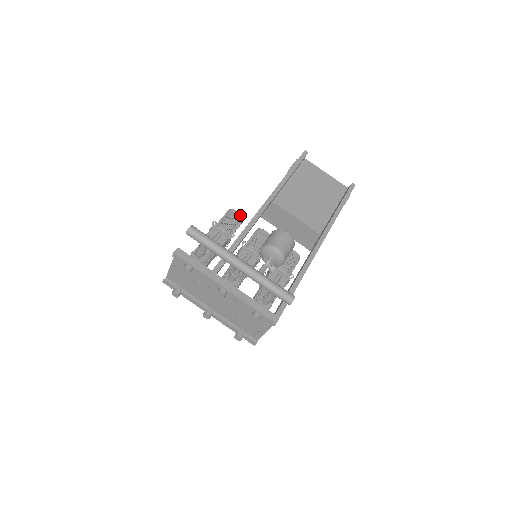
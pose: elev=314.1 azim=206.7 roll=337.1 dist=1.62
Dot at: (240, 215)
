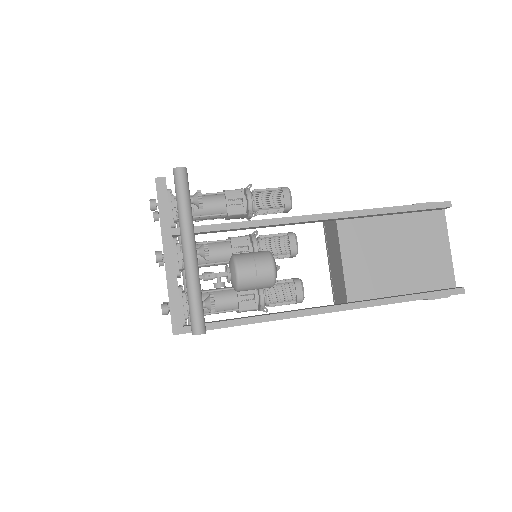
Dot at: (289, 202)
